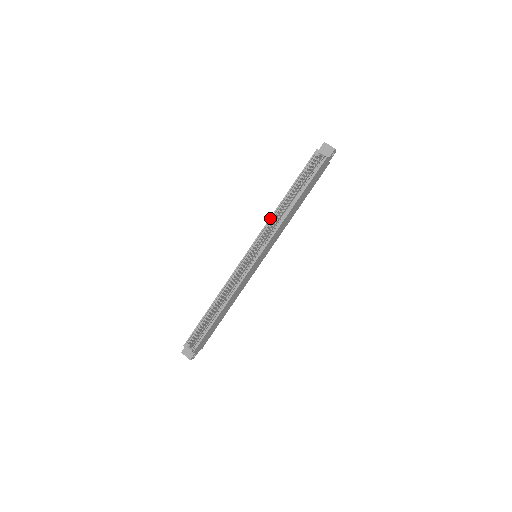
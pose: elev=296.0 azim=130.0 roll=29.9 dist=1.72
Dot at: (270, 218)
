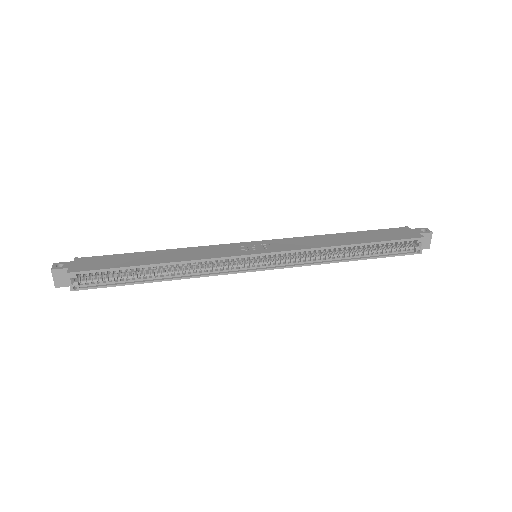
Dot at: (318, 248)
